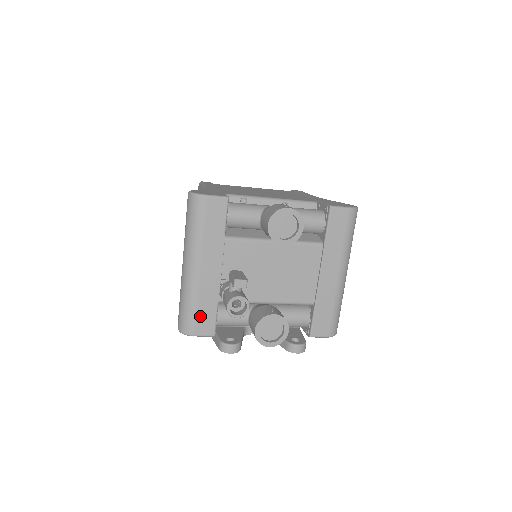
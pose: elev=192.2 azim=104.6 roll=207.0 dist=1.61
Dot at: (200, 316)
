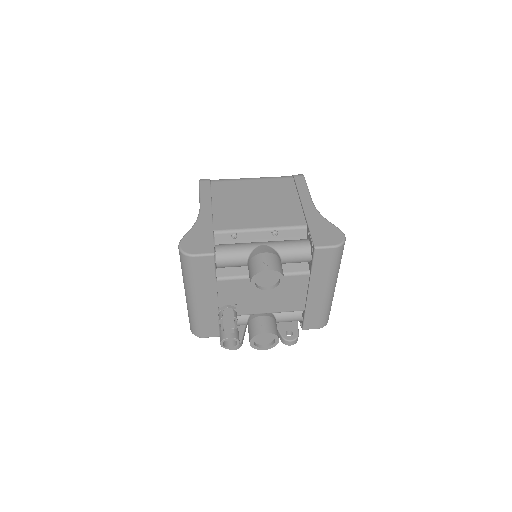
Dot at: (205, 327)
